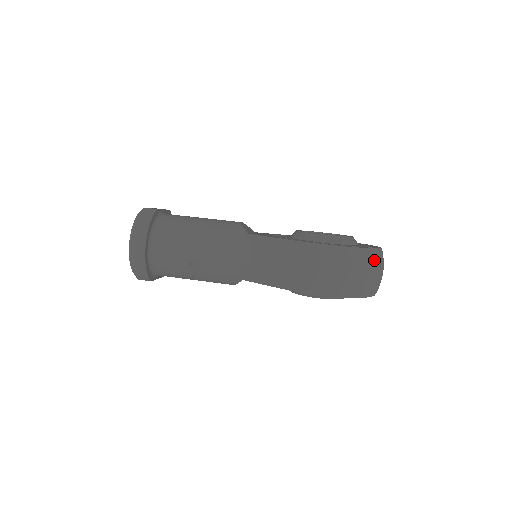
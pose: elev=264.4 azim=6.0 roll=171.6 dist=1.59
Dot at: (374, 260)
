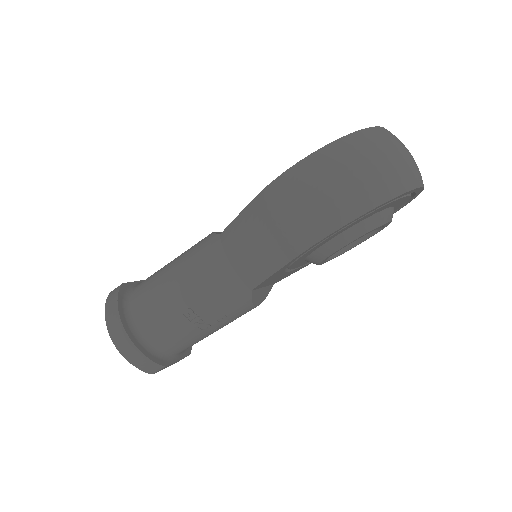
Dot at: (374, 141)
